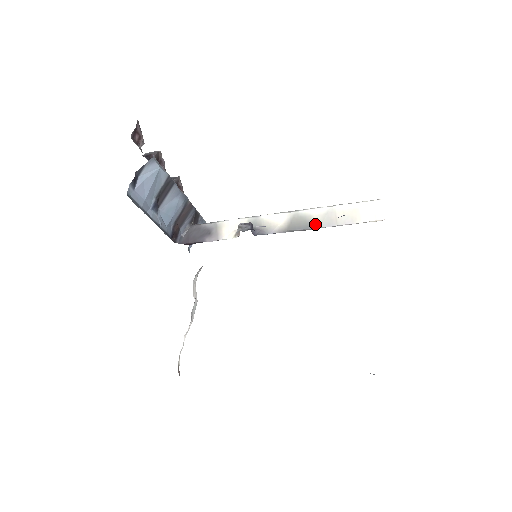
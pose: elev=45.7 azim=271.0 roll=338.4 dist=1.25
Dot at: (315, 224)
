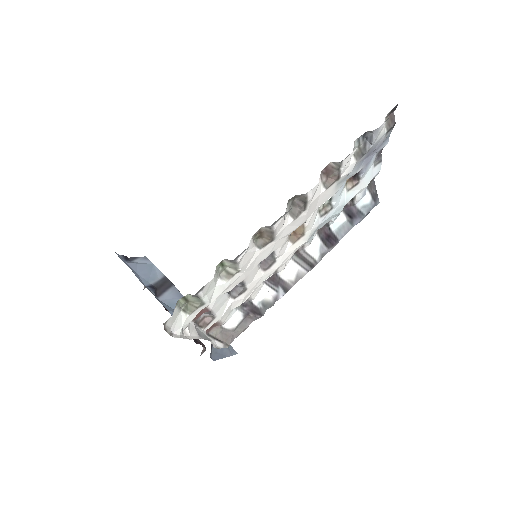
Dot at: occluded
